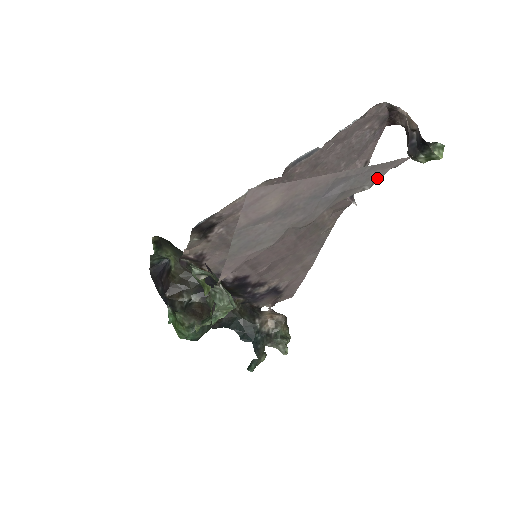
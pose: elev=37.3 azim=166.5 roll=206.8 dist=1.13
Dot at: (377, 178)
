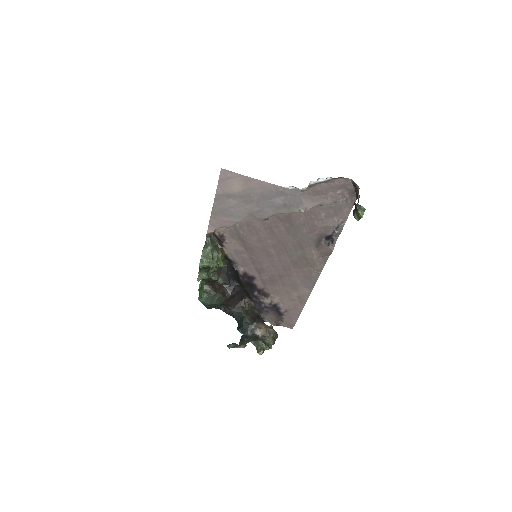
Dot at: (309, 206)
